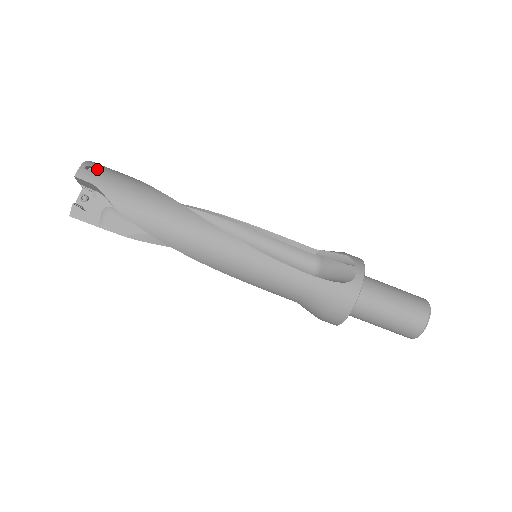
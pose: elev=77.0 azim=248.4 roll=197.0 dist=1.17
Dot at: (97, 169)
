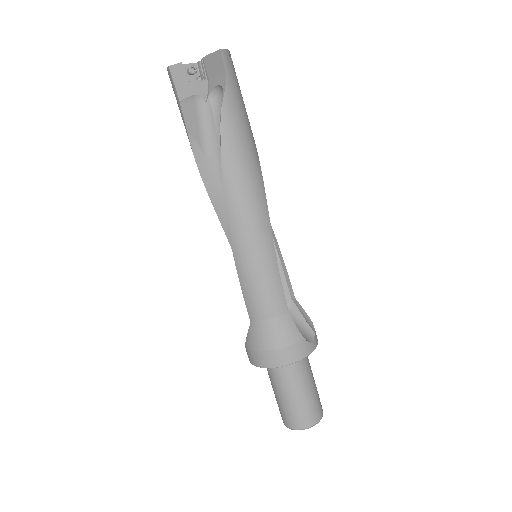
Dot at: occluded
